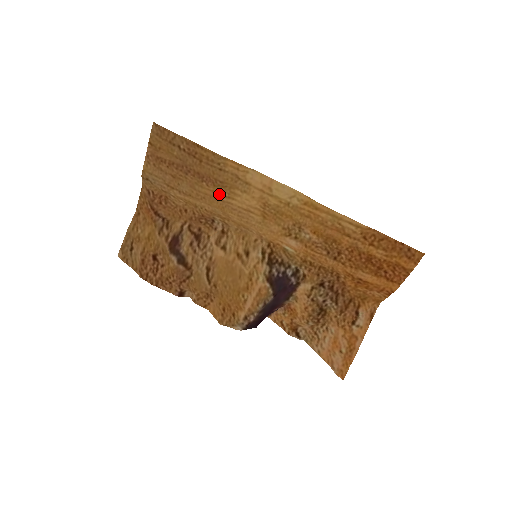
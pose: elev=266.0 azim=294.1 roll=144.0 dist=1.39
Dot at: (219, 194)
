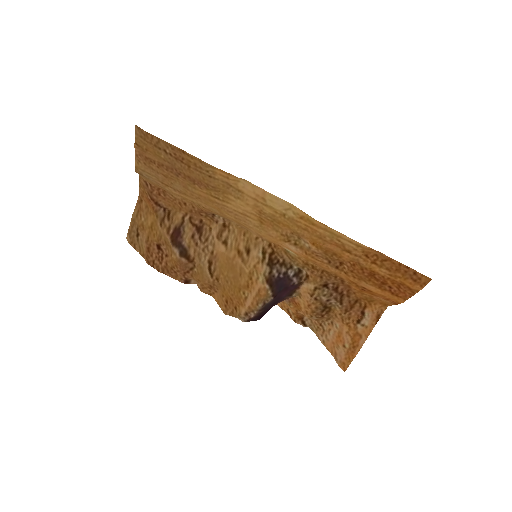
Dot at: (213, 197)
